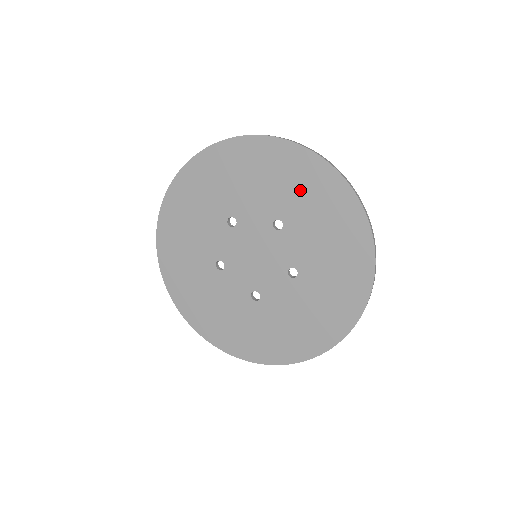
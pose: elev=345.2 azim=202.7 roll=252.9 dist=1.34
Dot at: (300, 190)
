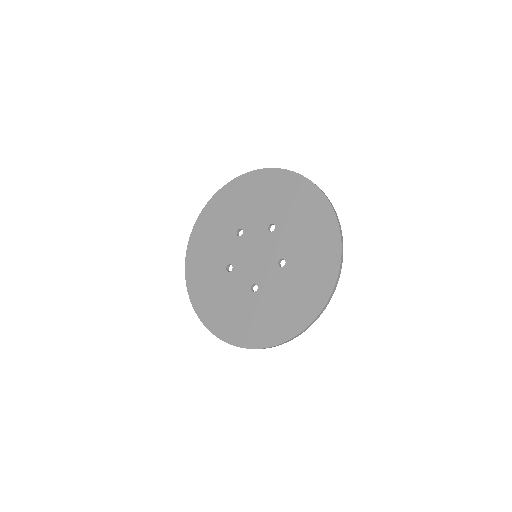
Dot at: (287, 200)
